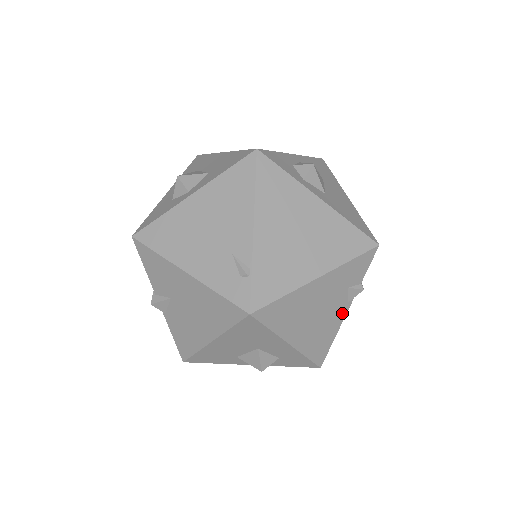
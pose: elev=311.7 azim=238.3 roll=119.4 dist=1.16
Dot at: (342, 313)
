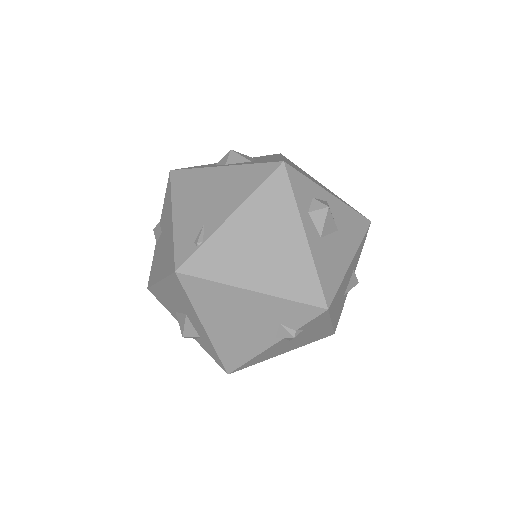
Dot at: (266, 342)
